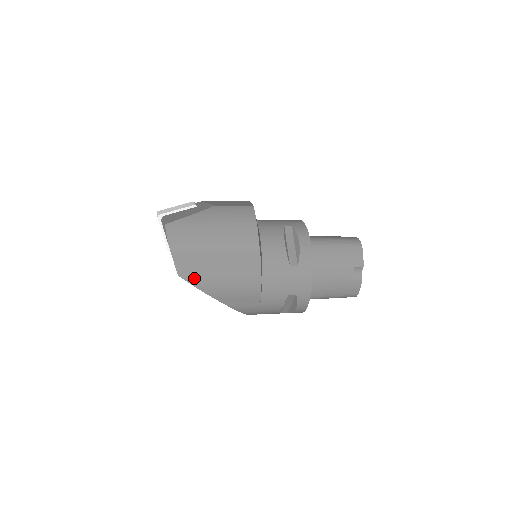
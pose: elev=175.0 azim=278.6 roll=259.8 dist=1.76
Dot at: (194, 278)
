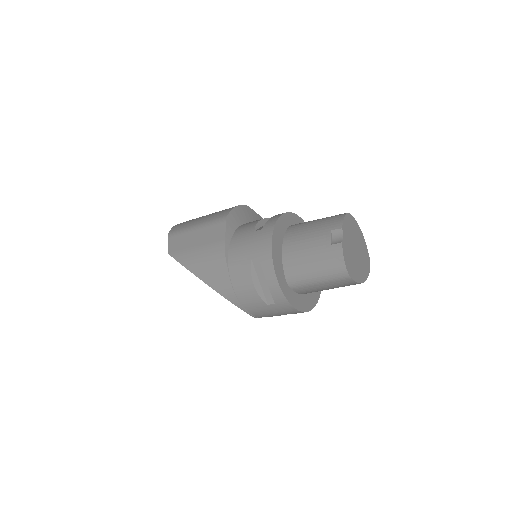
Dot at: (177, 253)
